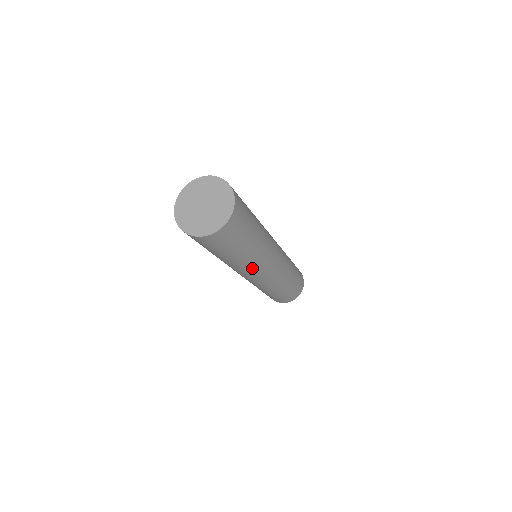
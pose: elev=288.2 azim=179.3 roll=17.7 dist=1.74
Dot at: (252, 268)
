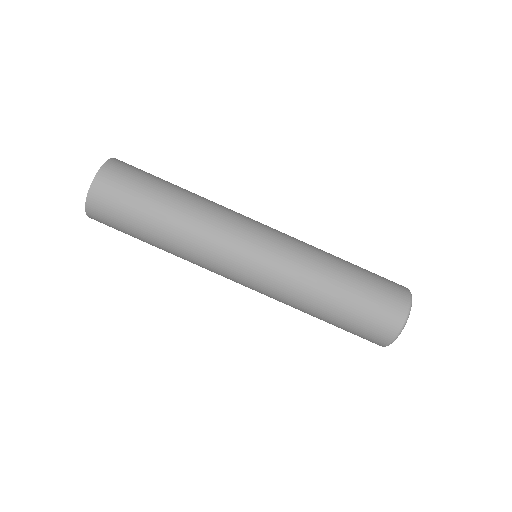
Dot at: (204, 255)
